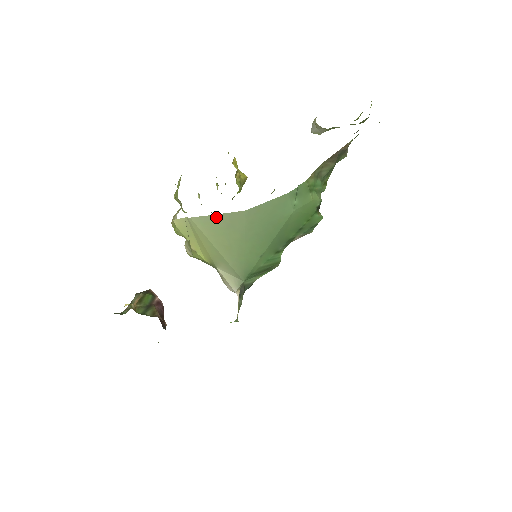
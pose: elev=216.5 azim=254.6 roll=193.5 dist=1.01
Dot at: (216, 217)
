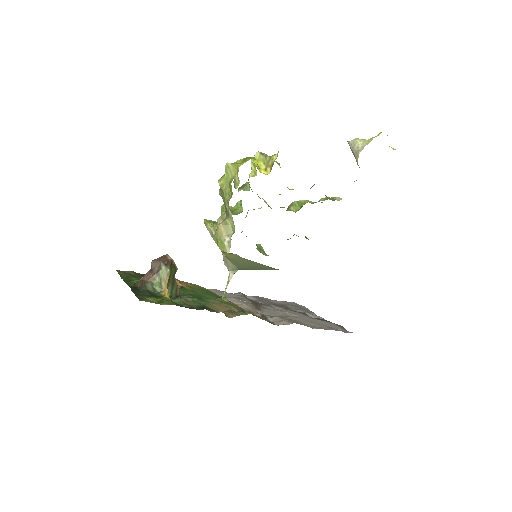
Dot at: (258, 264)
